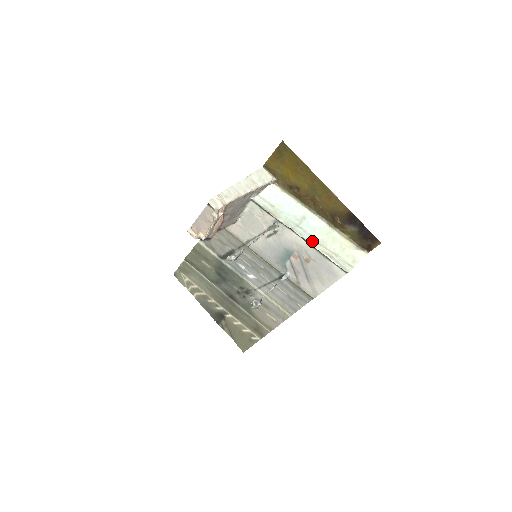
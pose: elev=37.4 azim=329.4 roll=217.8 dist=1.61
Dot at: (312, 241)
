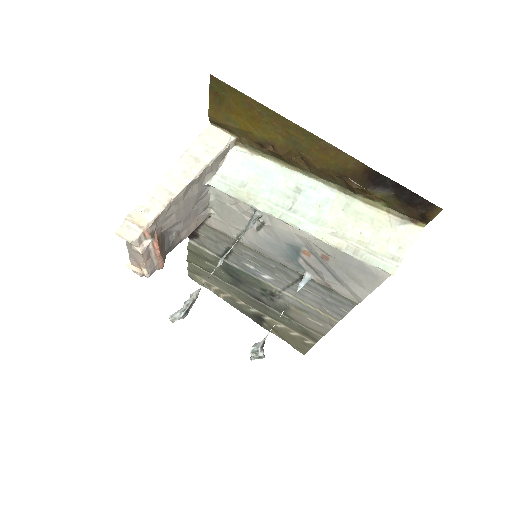
Dot at: (318, 231)
